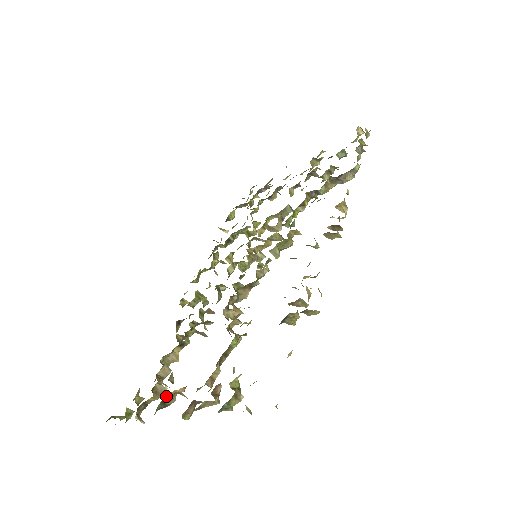
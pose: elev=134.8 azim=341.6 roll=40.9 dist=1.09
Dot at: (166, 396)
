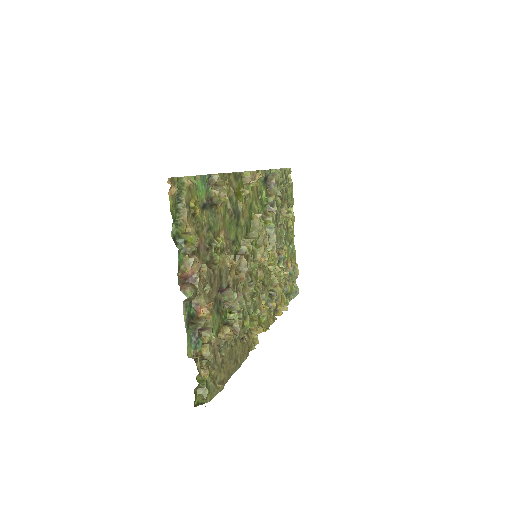
Dot at: (193, 319)
